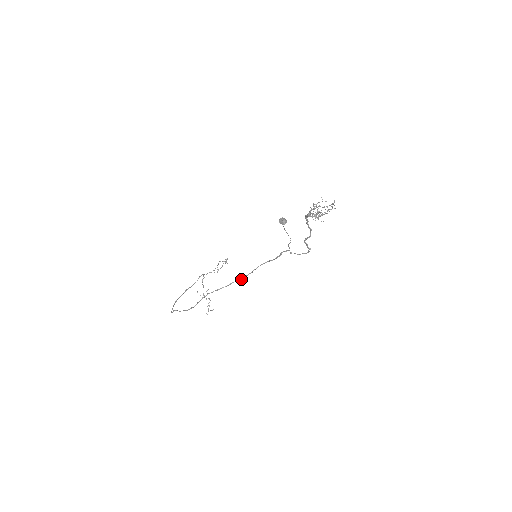
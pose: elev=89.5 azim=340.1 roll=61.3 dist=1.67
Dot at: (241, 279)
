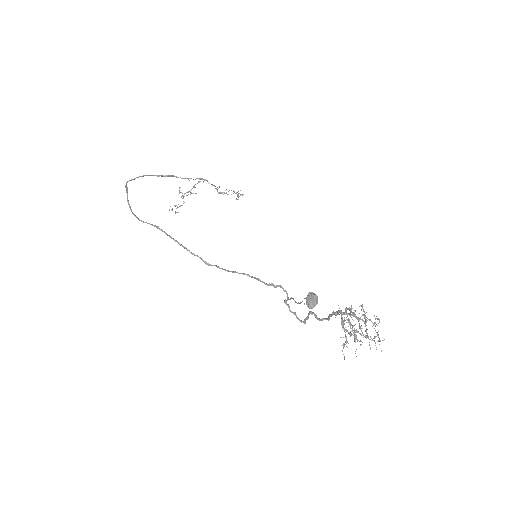
Dot at: (210, 265)
